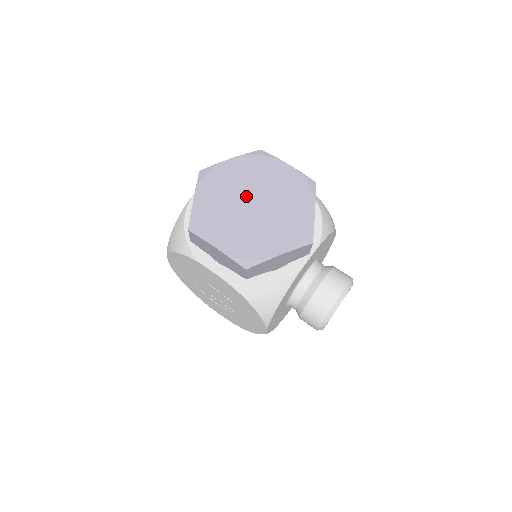
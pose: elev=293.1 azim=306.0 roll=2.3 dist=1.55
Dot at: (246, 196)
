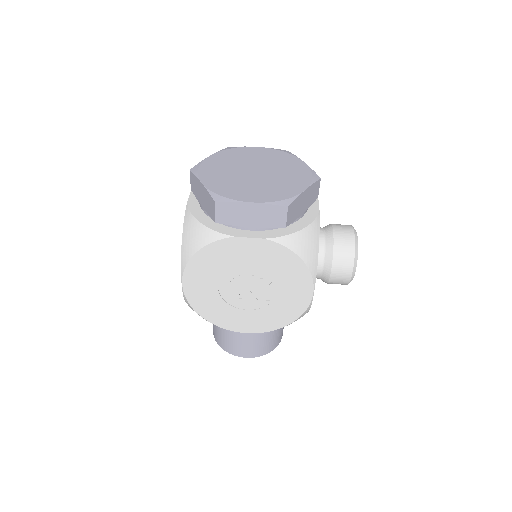
Dot at: (244, 170)
